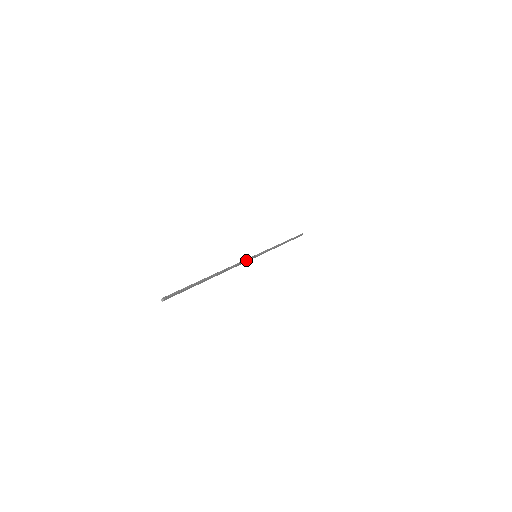
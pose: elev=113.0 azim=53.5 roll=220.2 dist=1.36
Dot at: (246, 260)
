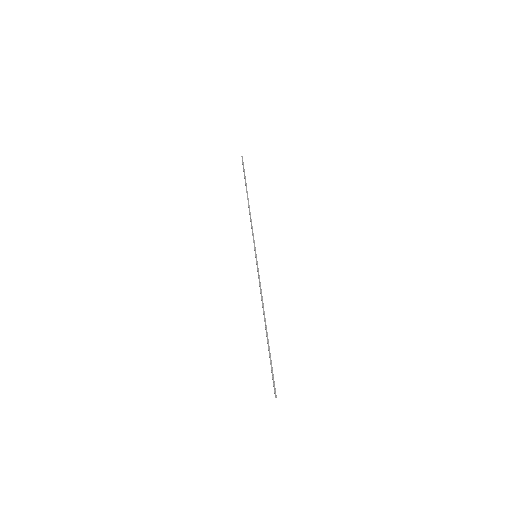
Dot at: (259, 275)
